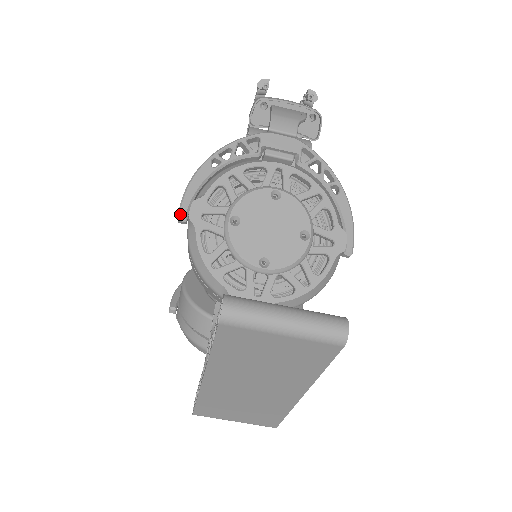
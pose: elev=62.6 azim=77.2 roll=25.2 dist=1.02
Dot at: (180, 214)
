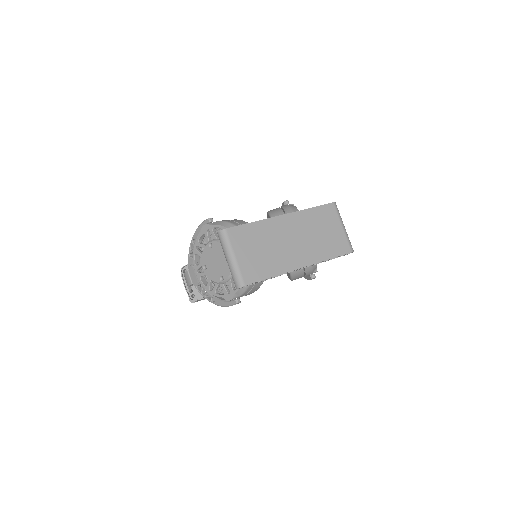
Dot at: (288, 201)
